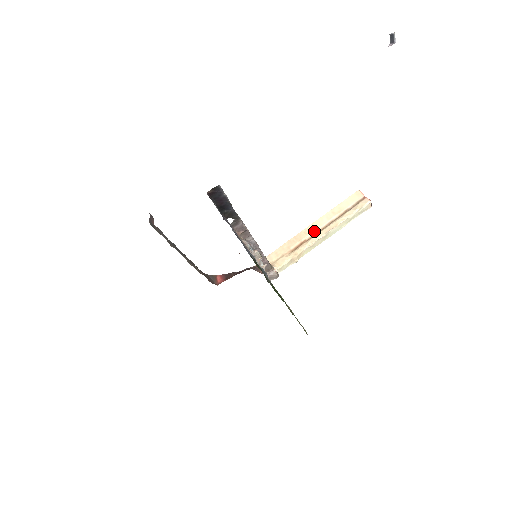
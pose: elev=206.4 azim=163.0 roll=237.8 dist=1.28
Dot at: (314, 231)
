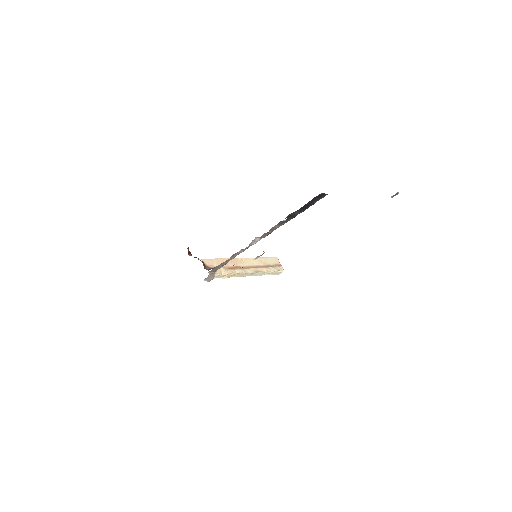
Dot at: (247, 264)
